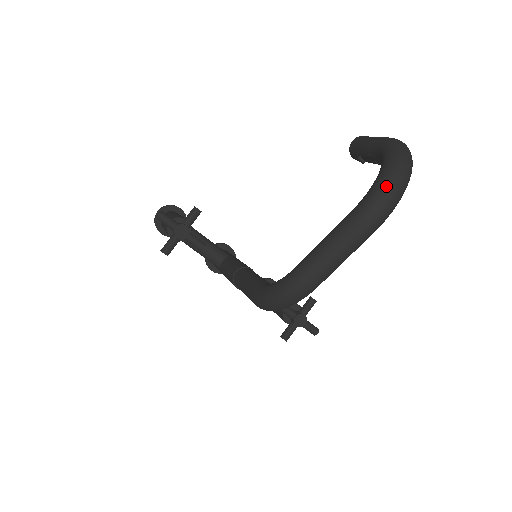
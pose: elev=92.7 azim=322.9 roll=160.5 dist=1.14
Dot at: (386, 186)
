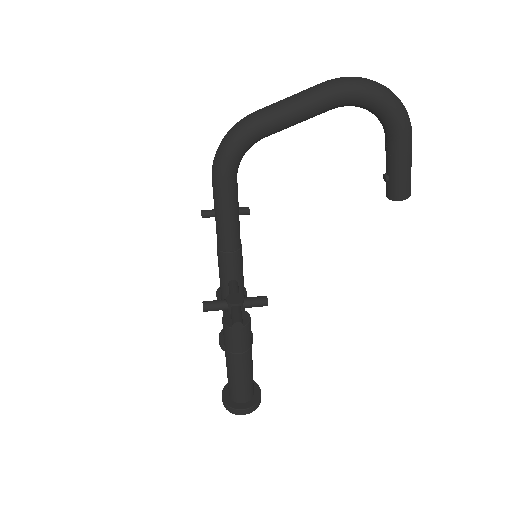
Dot at: occluded
